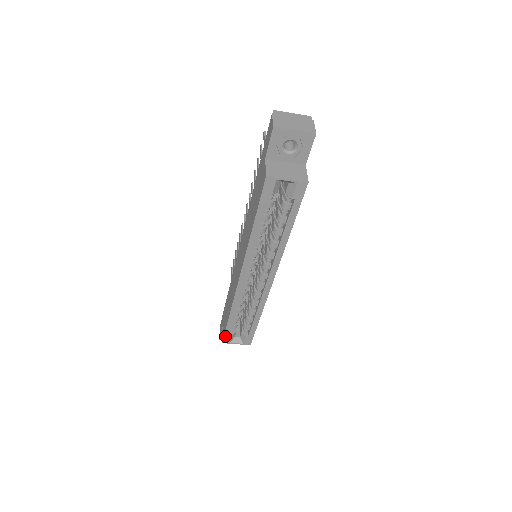
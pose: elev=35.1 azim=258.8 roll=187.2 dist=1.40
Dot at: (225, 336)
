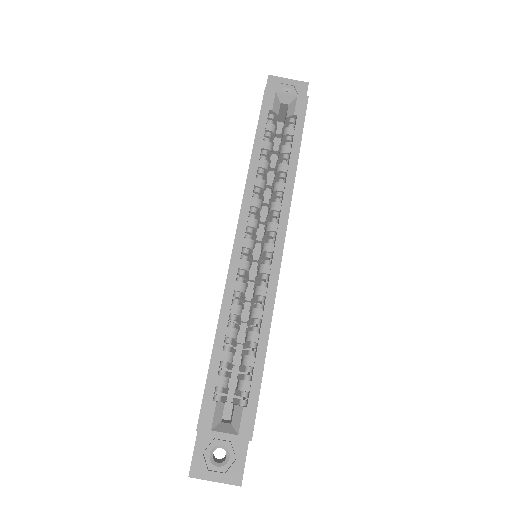
Dot at: (204, 406)
